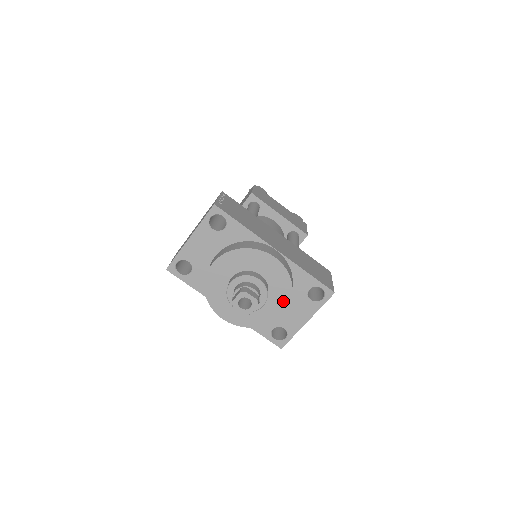
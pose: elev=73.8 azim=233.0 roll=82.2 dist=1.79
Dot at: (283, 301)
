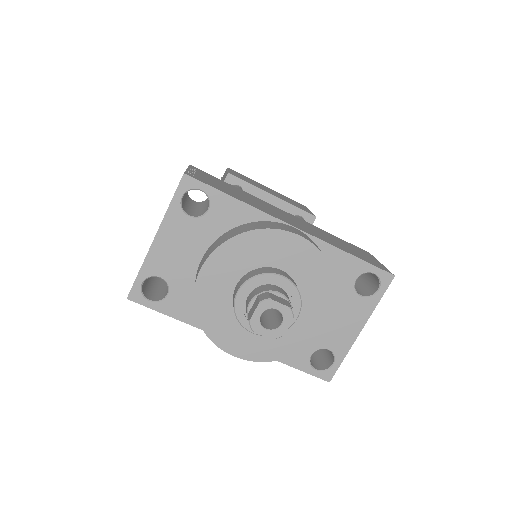
Dot at: (324, 305)
